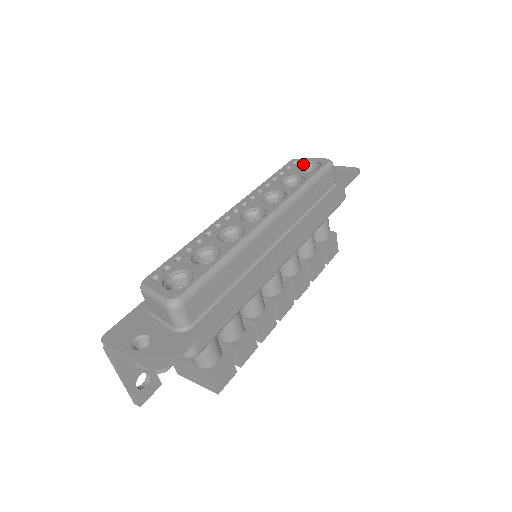
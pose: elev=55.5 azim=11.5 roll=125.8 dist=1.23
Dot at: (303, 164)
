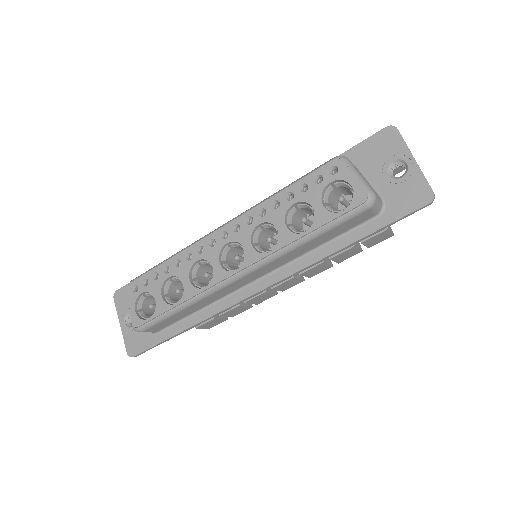
Dot at: (340, 180)
